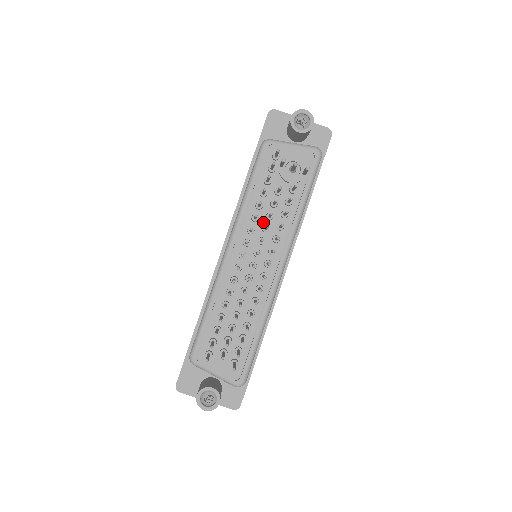
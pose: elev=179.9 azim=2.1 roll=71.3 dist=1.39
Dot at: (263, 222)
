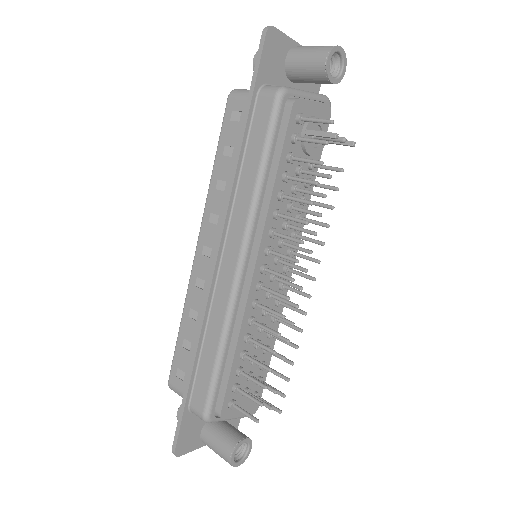
Dot at: occluded
